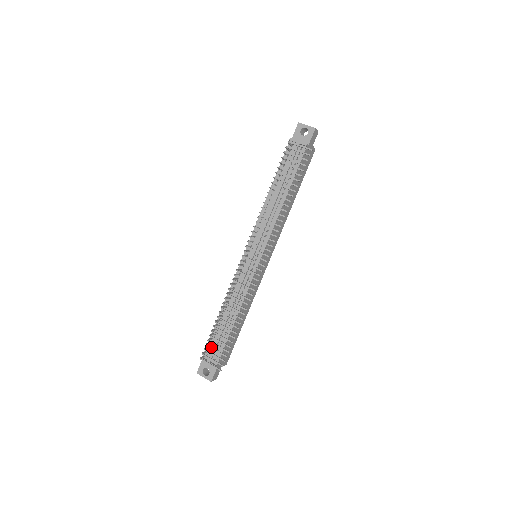
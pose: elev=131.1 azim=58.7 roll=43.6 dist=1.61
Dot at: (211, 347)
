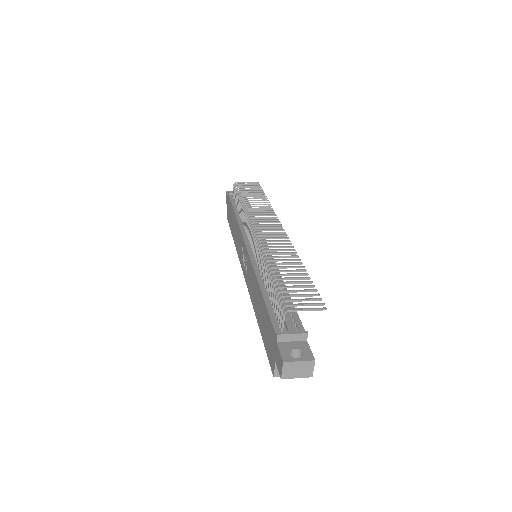
Dot at: (289, 294)
